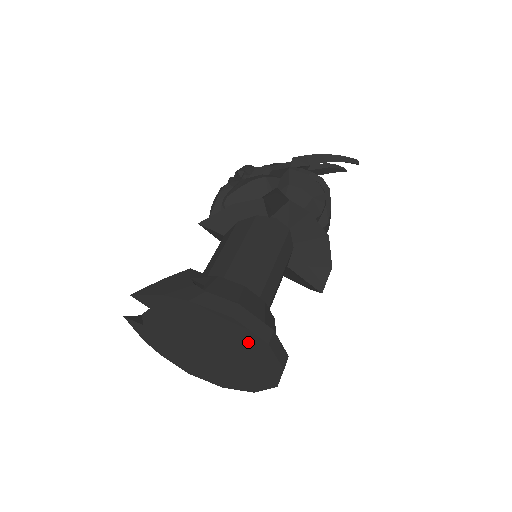
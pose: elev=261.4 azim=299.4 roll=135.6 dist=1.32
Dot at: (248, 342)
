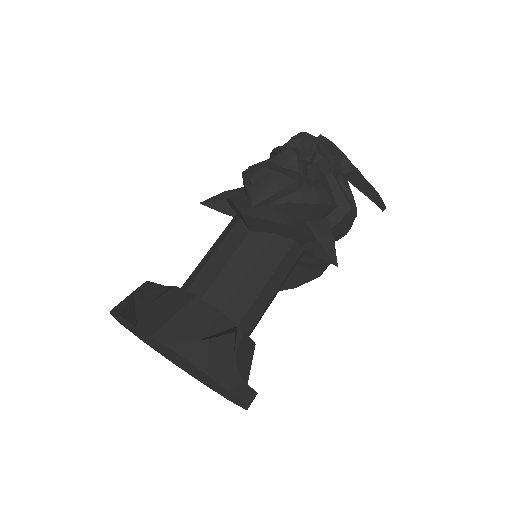
Dot at: (231, 399)
